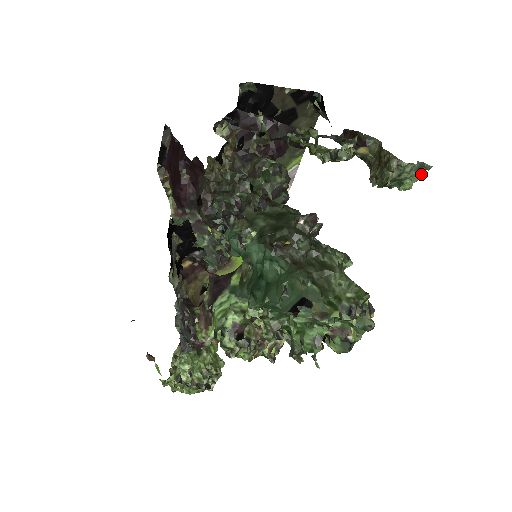
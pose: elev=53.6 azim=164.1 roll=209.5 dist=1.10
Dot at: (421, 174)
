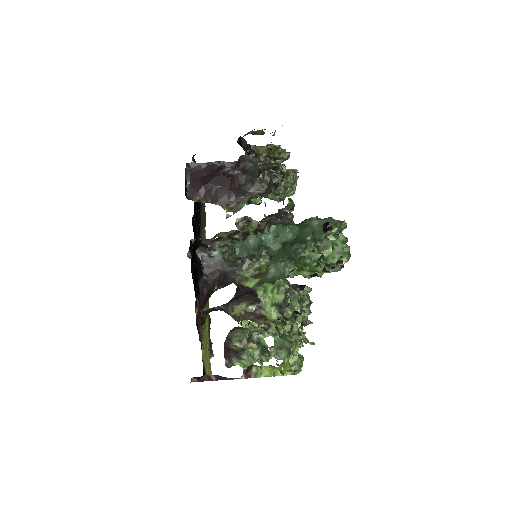
Dot at: (296, 183)
